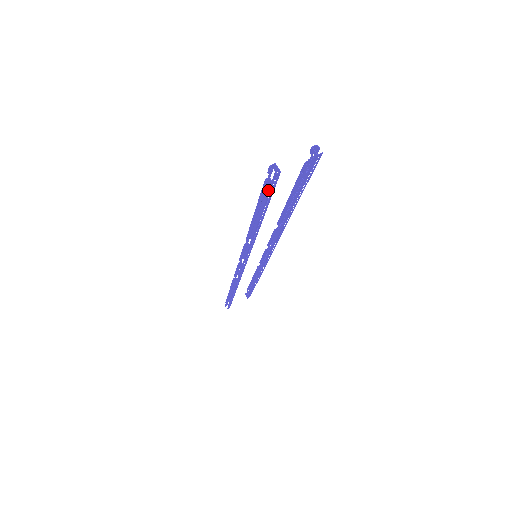
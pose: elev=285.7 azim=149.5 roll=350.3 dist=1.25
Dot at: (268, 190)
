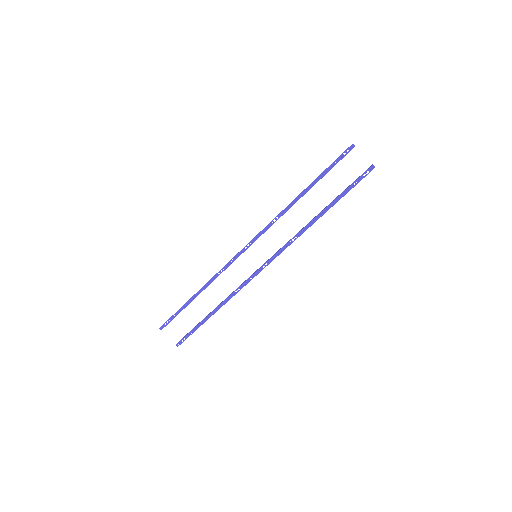
Dot at: occluded
